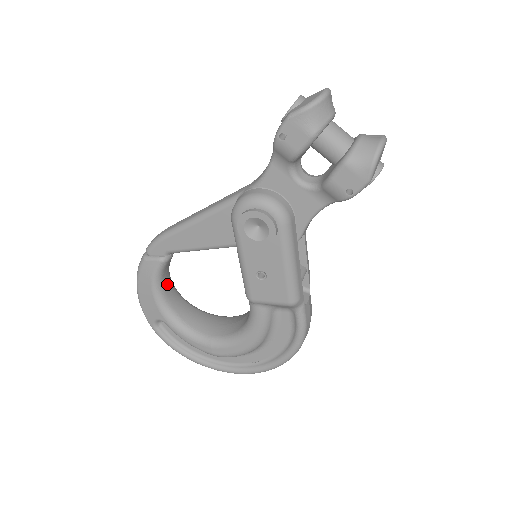
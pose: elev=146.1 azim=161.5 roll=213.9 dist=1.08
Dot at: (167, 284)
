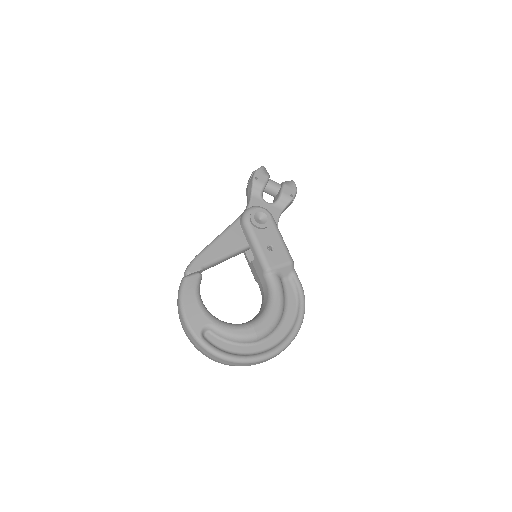
Dot at: occluded
